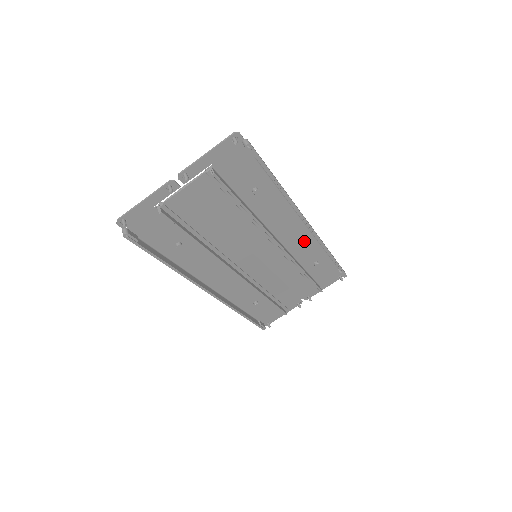
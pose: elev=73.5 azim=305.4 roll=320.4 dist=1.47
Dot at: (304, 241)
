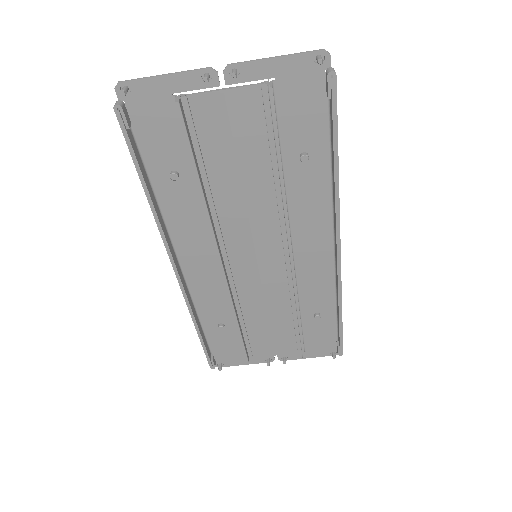
Dot at: (320, 273)
